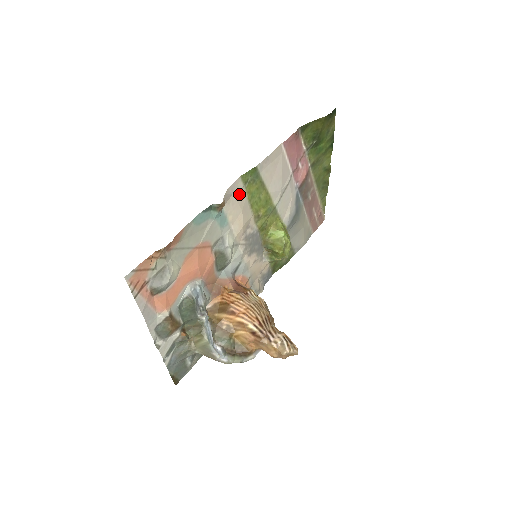
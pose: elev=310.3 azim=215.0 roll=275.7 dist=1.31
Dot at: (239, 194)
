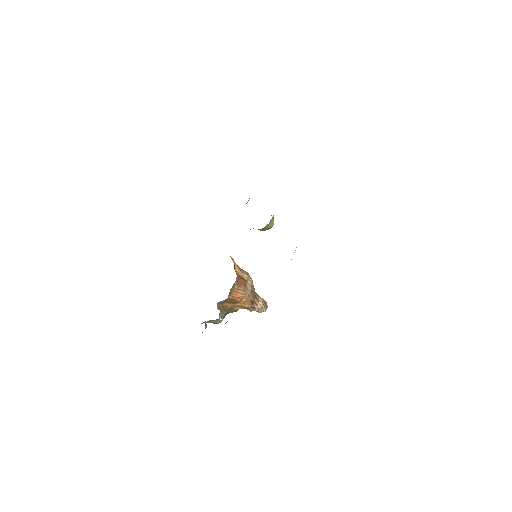
Dot at: occluded
